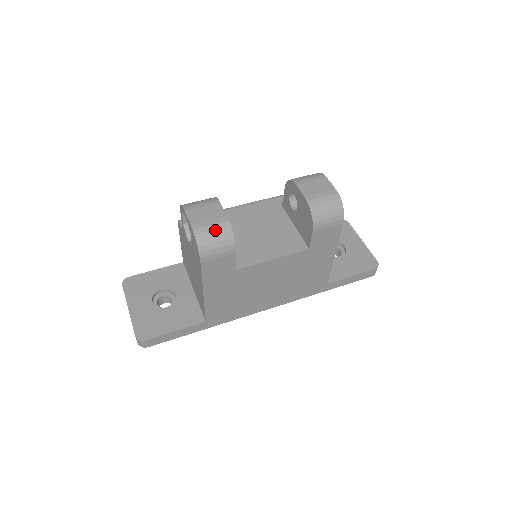
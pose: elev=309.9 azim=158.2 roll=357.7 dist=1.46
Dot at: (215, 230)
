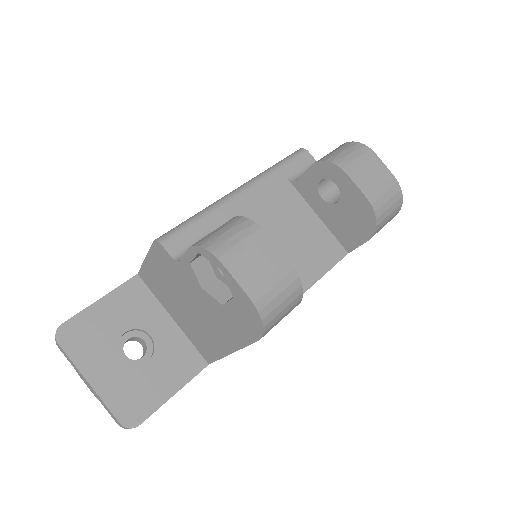
Dot at: (282, 292)
